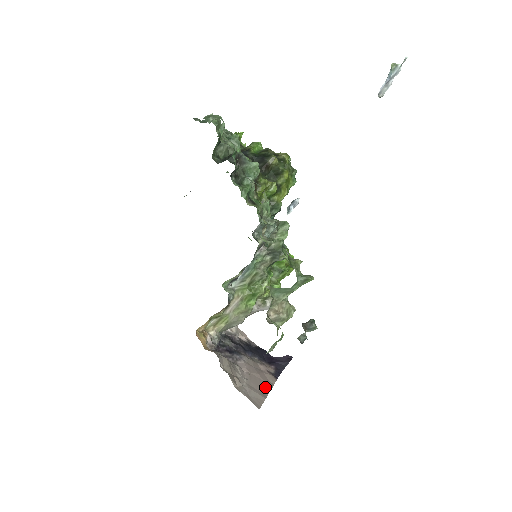
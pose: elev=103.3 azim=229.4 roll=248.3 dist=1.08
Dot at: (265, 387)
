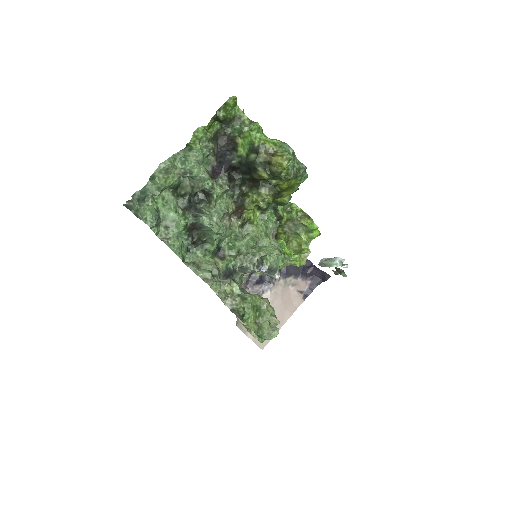
Dot at: (283, 318)
